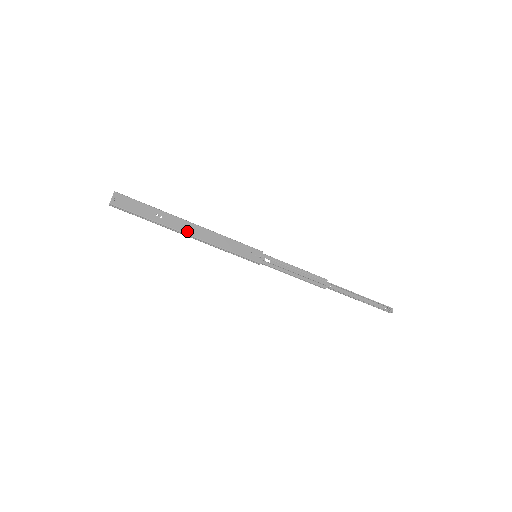
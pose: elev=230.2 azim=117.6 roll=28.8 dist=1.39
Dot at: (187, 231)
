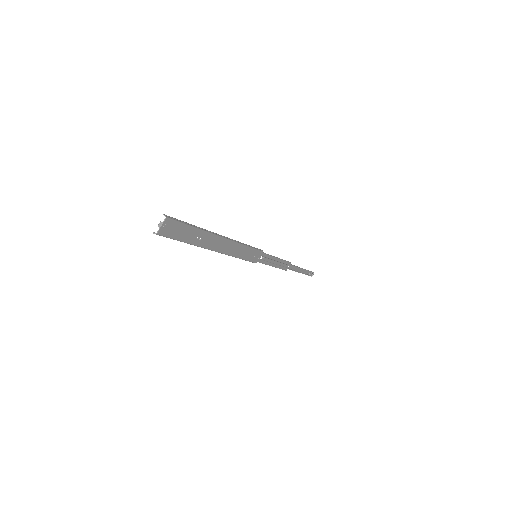
Dot at: (216, 248)
